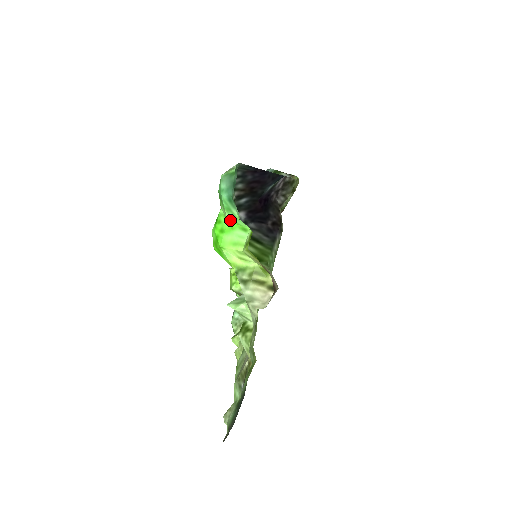
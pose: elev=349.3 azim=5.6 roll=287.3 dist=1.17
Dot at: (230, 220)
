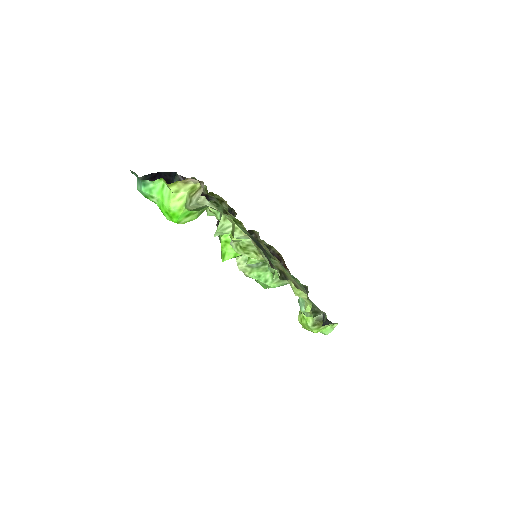
Dot at: (158, 195)
